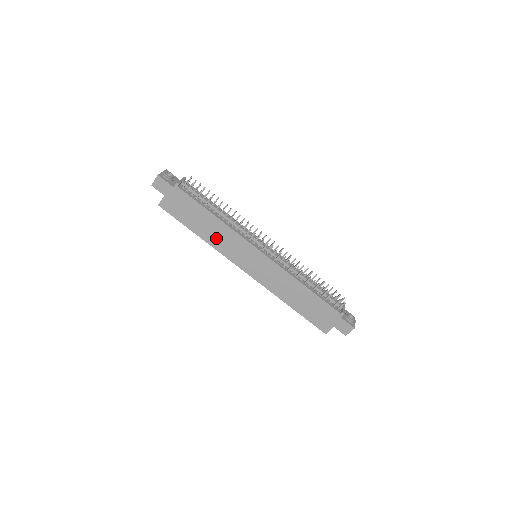
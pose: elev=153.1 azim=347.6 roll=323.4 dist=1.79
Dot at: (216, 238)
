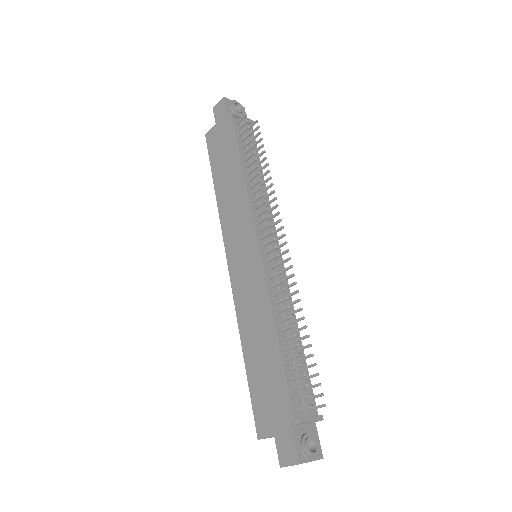
Dot at: (228, 200)
